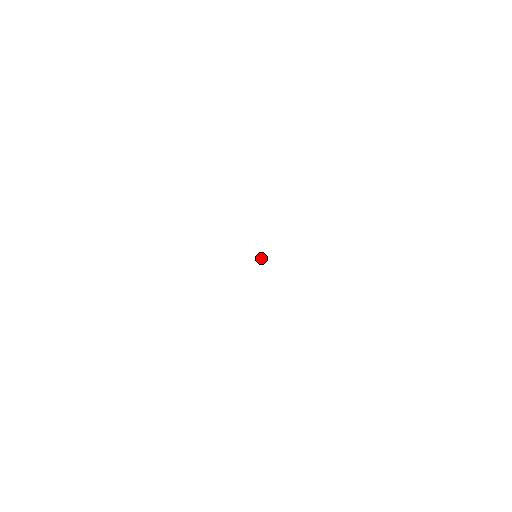
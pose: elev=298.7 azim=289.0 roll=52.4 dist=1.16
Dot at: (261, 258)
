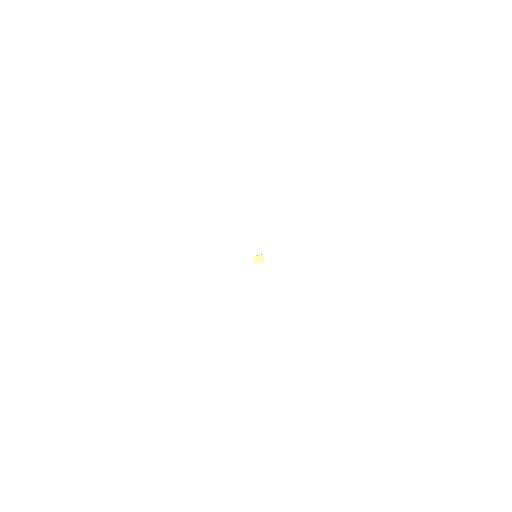
Dot at: (258, 261)
